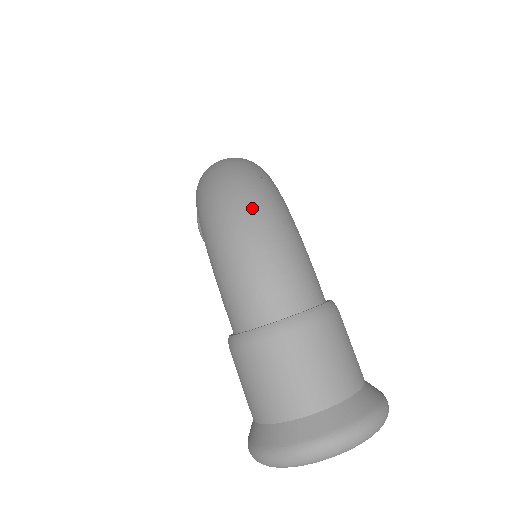
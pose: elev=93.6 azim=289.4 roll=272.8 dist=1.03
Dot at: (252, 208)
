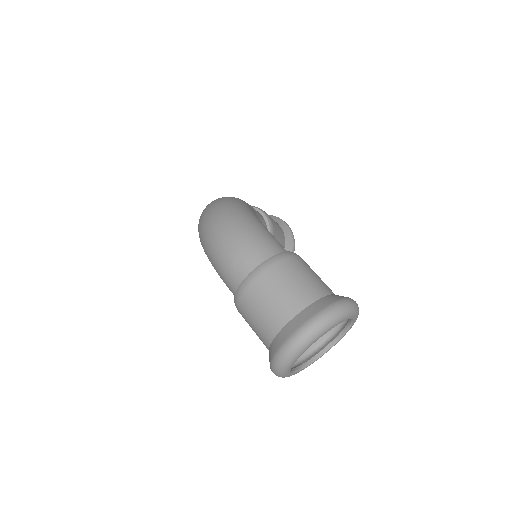
Dot at: (219, 218)
